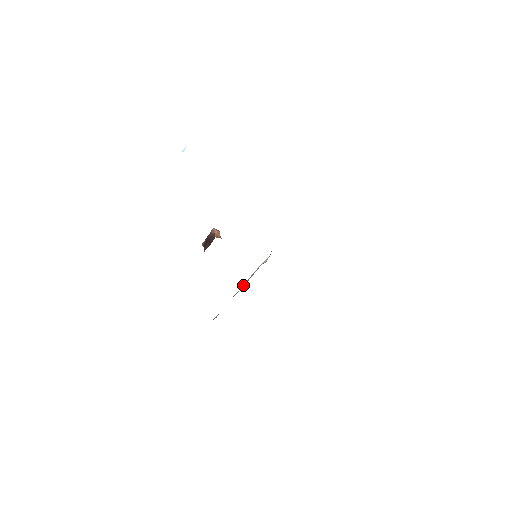
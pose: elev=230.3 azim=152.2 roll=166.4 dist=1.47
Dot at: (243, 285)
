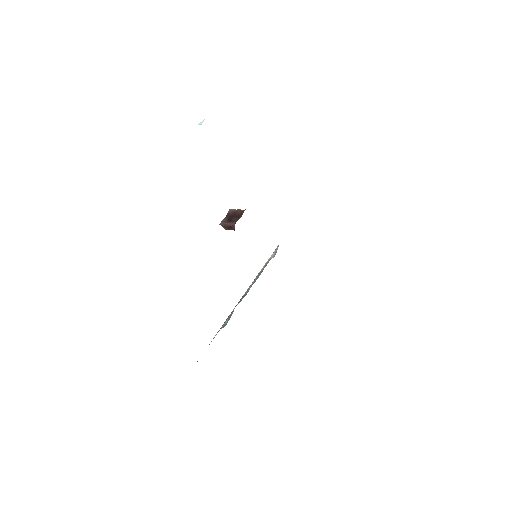
Dot at: (254, 282)
